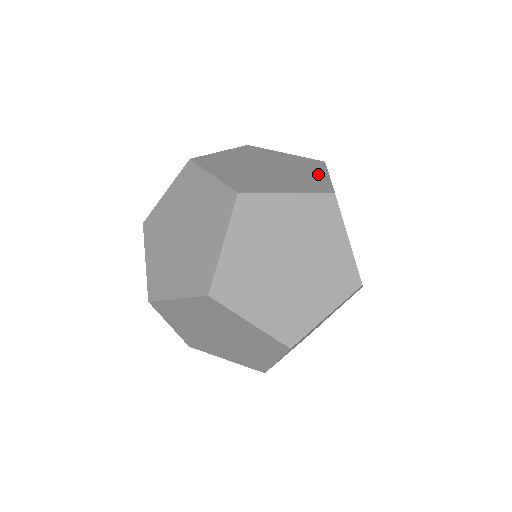
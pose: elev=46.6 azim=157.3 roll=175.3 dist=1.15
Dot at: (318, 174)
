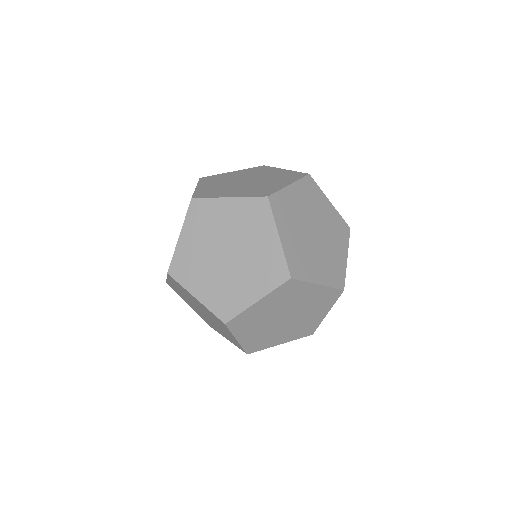
Dot at: (269, 240)
